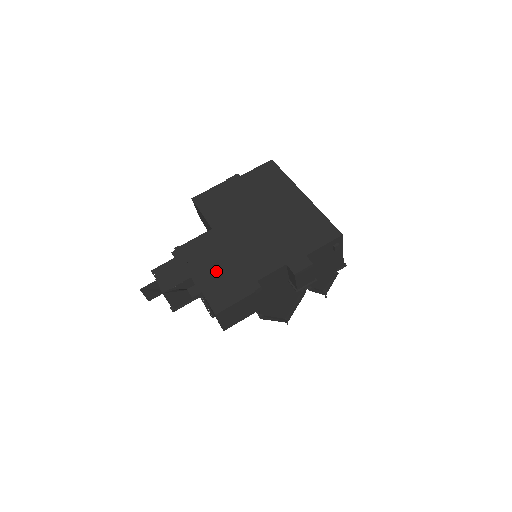
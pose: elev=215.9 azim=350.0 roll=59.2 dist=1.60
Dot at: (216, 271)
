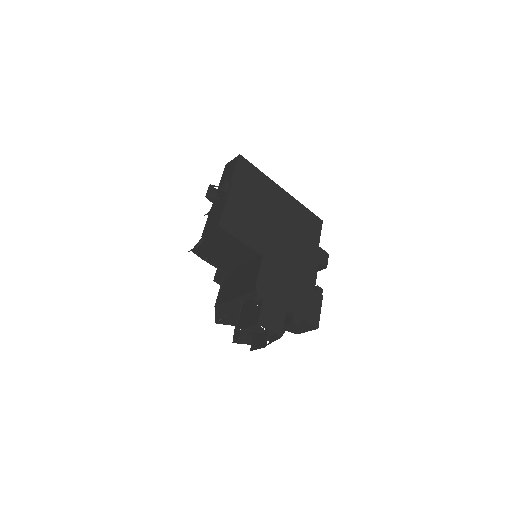
Dot at: (294, 294)
